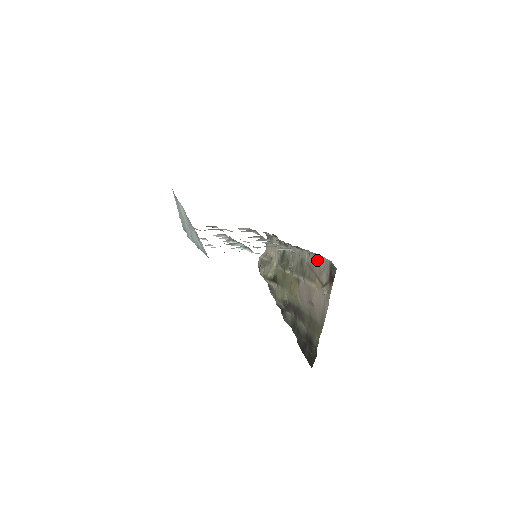
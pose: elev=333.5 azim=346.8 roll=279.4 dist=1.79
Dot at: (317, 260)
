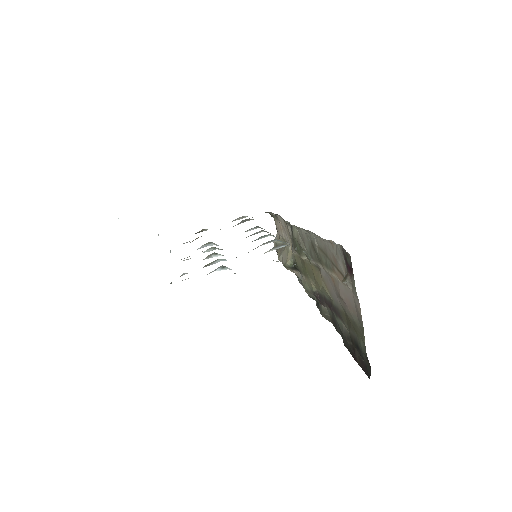
Dot at: (326, 244)
